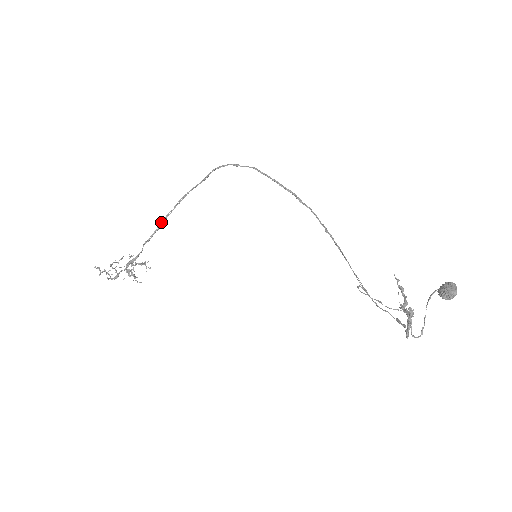
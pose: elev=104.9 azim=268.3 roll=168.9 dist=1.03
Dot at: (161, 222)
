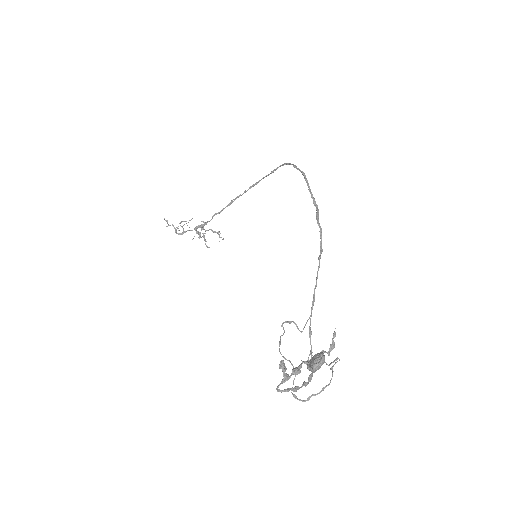
Dot at: (232, 200)
